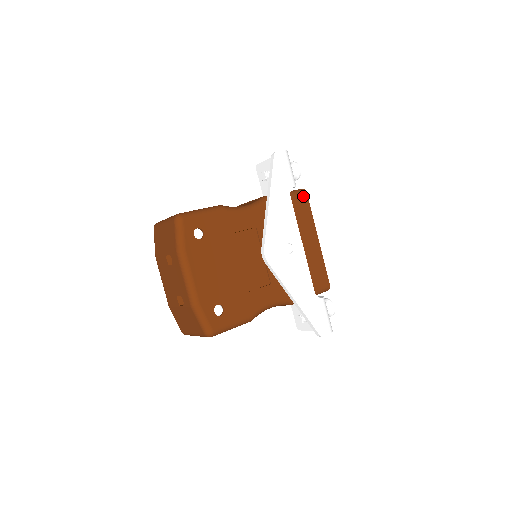
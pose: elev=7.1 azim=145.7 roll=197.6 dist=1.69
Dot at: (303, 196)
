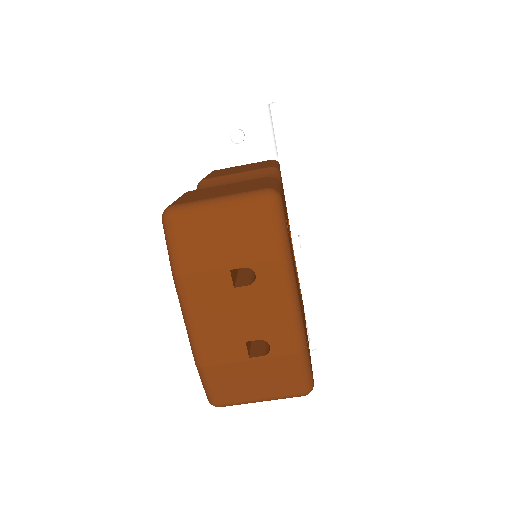
Dot at: occluded
